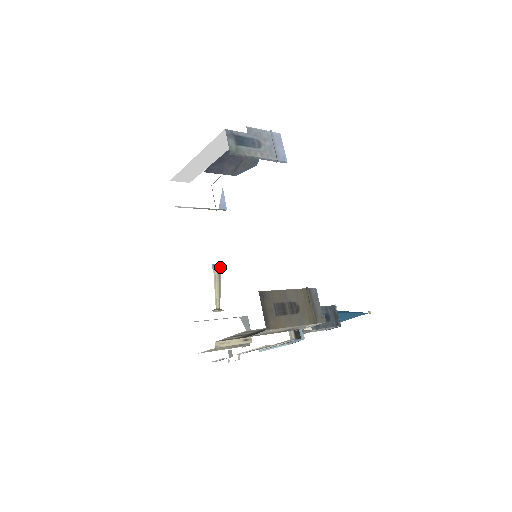
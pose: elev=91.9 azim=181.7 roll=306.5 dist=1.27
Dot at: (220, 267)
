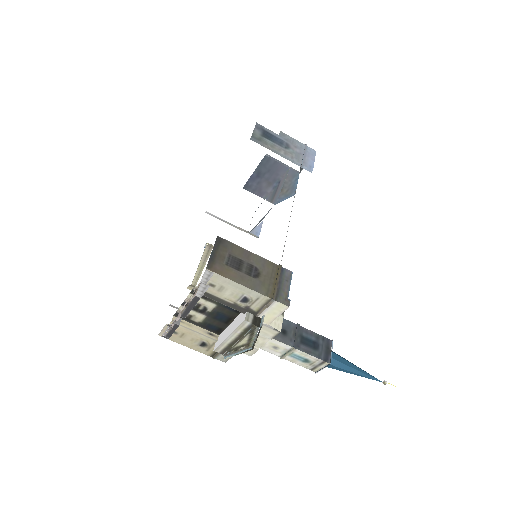
Dot at: (212, 248)
